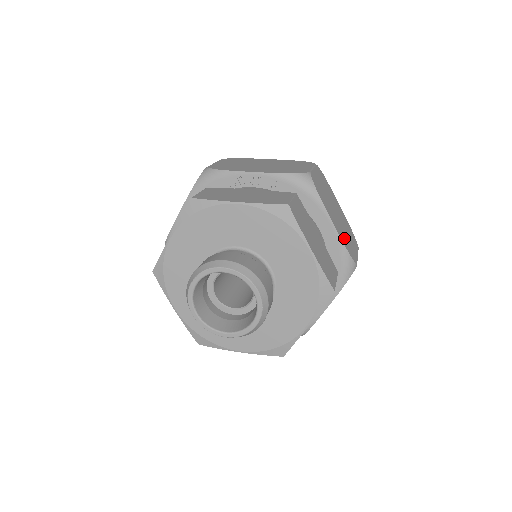
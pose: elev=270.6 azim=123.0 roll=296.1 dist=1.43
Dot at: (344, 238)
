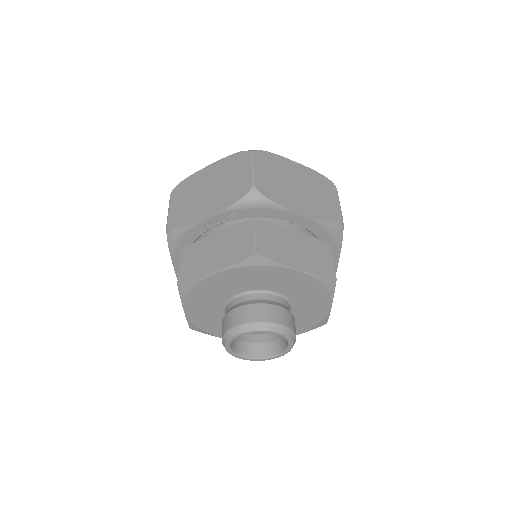
Dot at: (318, 209)
